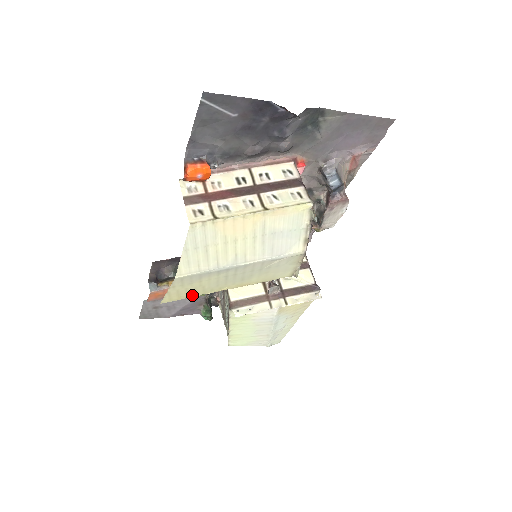
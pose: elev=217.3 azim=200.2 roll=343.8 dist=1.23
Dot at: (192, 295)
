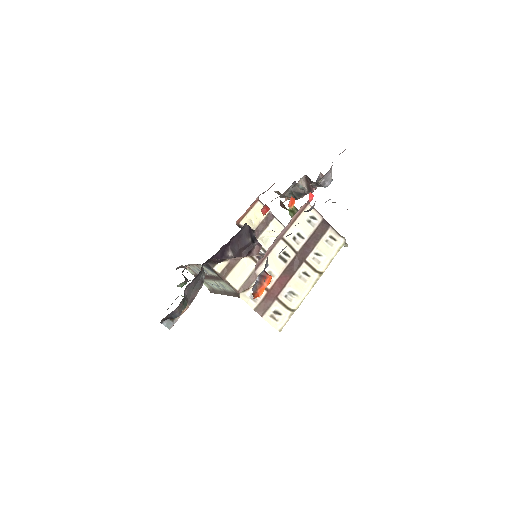
Dot at: occluded
